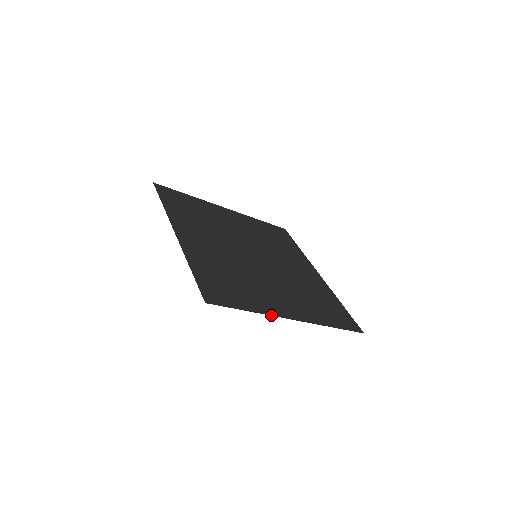
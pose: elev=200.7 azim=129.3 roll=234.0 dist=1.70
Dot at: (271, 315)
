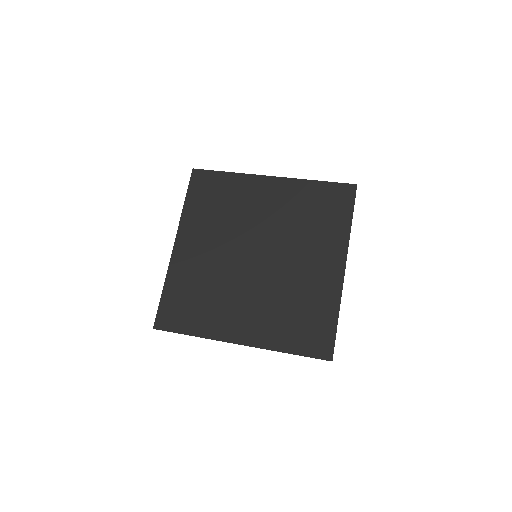
Dot at: (212, 339)
